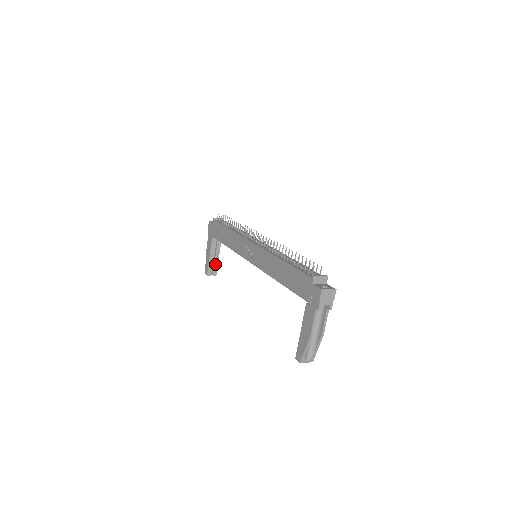
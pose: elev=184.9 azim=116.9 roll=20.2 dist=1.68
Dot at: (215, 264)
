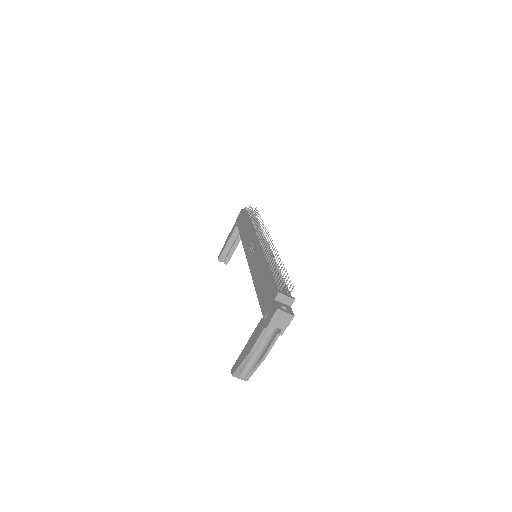
Dot at: (230, 253)
